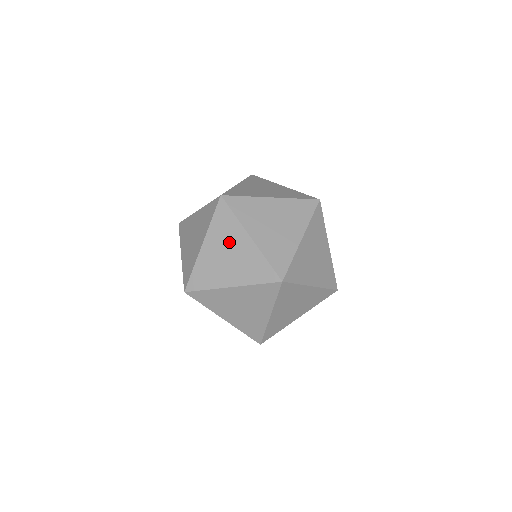
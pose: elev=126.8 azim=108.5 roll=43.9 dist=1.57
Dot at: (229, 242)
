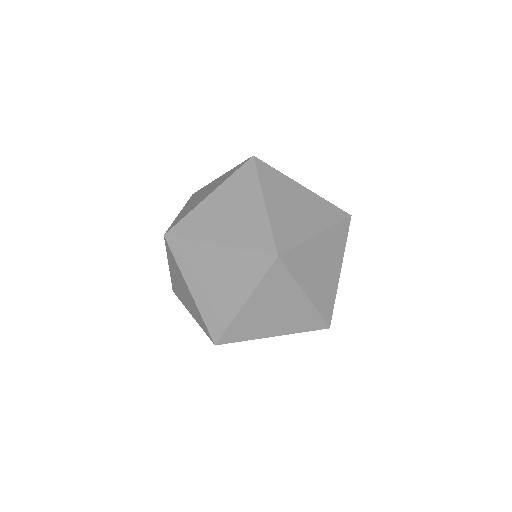
Dot at: (206, 267)
